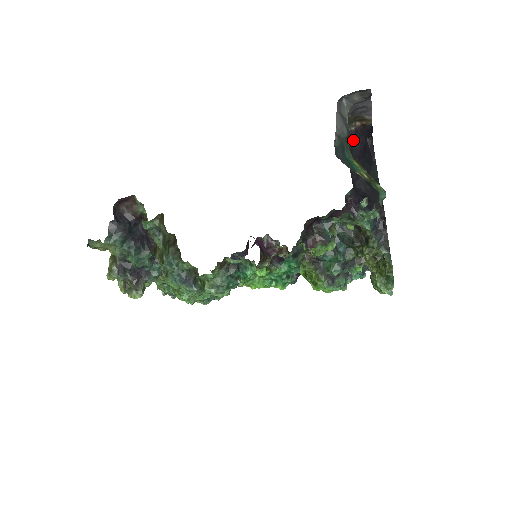
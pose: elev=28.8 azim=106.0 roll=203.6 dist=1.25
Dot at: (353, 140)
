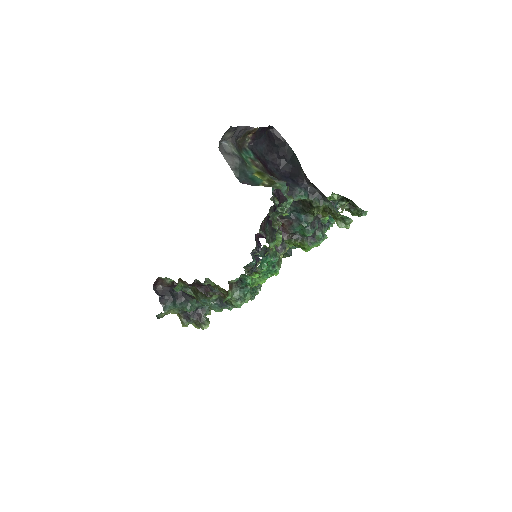
Dot at: (256, 146)
